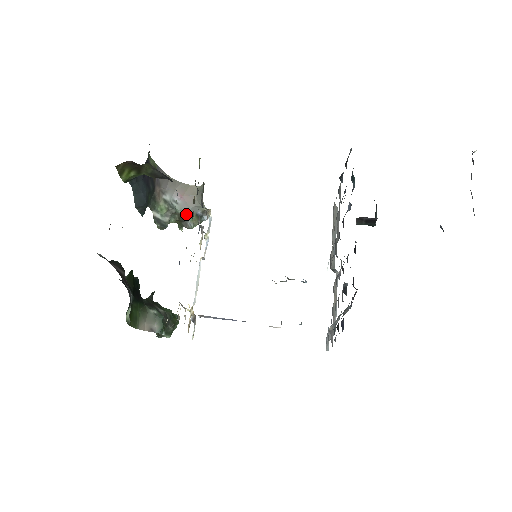
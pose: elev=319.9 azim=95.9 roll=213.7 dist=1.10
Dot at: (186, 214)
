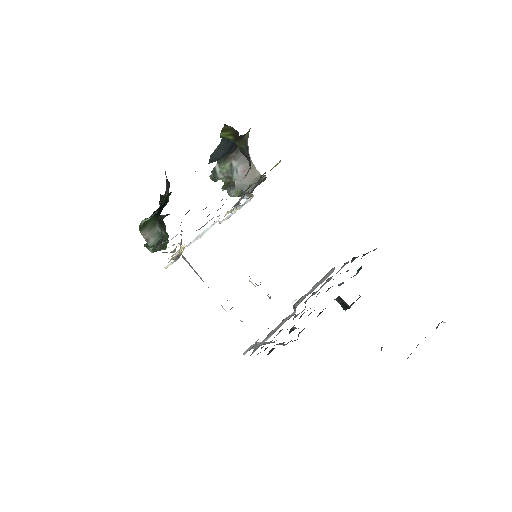
Dot at: (236, 184)
